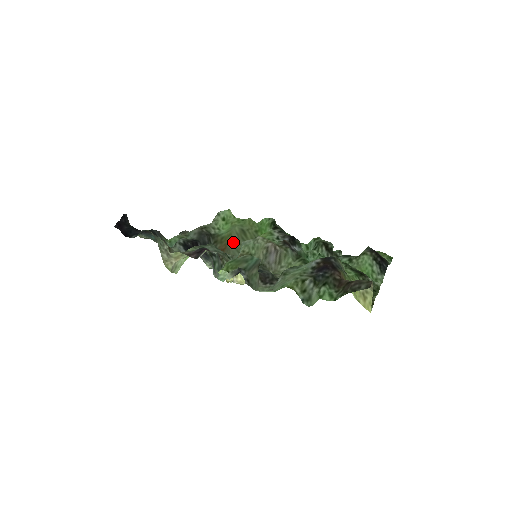
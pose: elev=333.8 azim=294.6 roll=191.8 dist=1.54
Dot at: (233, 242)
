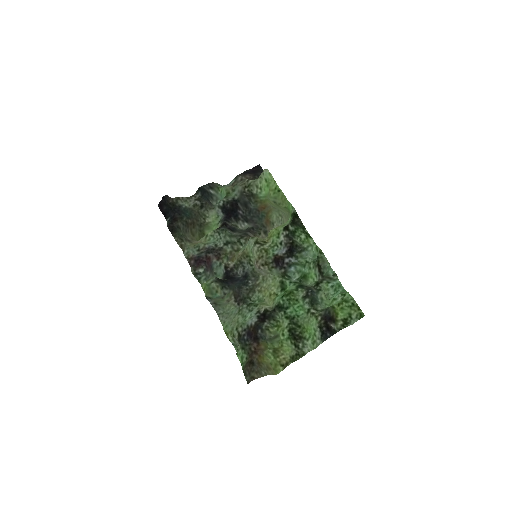
Dot at: (272, 204)
